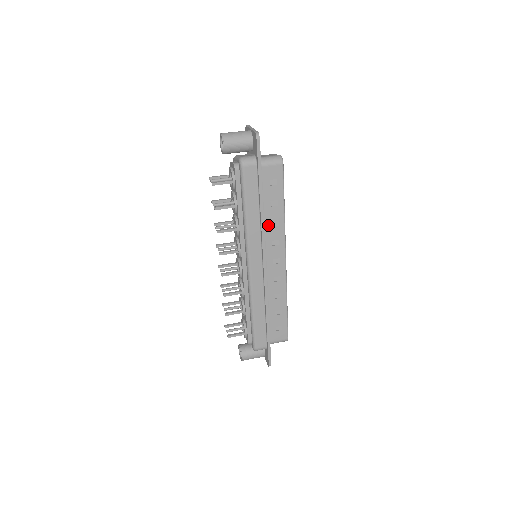
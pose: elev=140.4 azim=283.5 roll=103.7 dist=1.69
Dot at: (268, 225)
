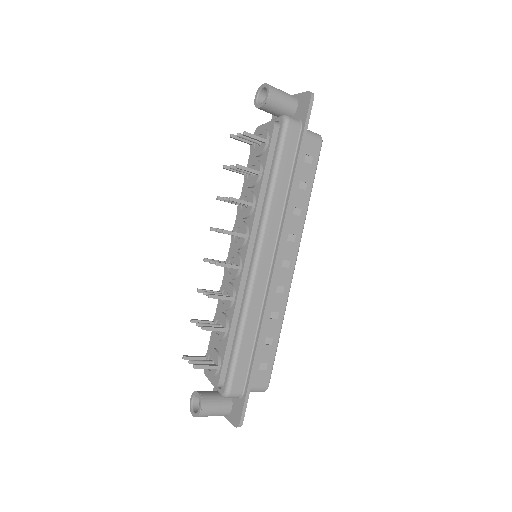
Dot at: (290, 211)
